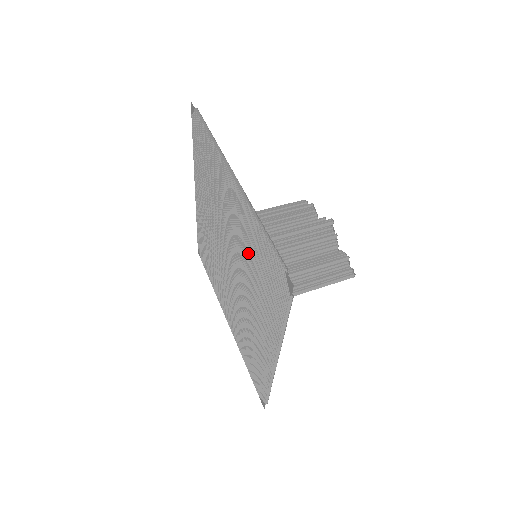
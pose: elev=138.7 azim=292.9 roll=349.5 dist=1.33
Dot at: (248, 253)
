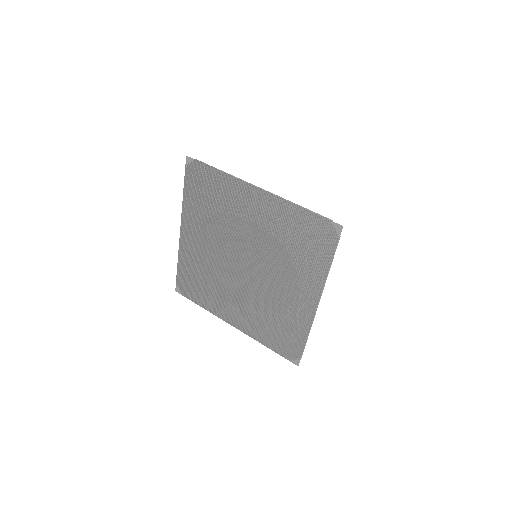
Dot at: (278, 237)
